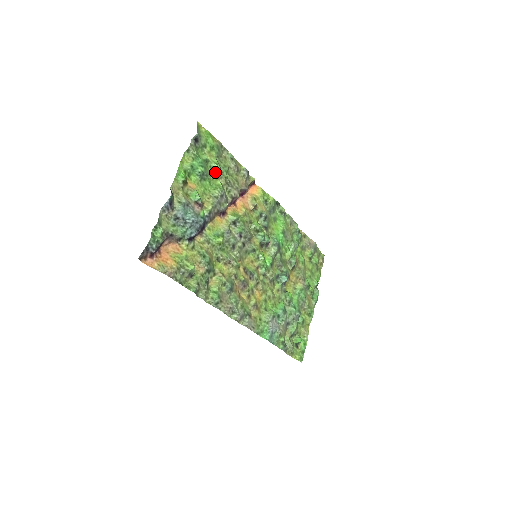
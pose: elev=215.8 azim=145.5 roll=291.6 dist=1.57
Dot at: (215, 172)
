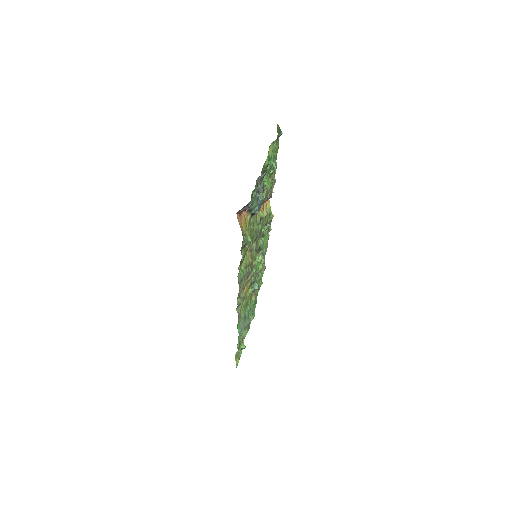
Dot at: (273, 170)
